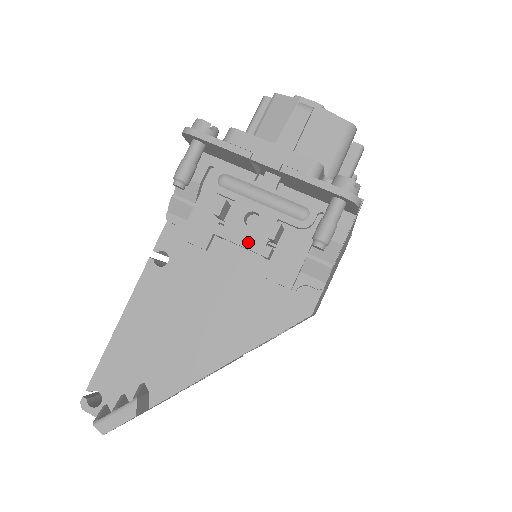
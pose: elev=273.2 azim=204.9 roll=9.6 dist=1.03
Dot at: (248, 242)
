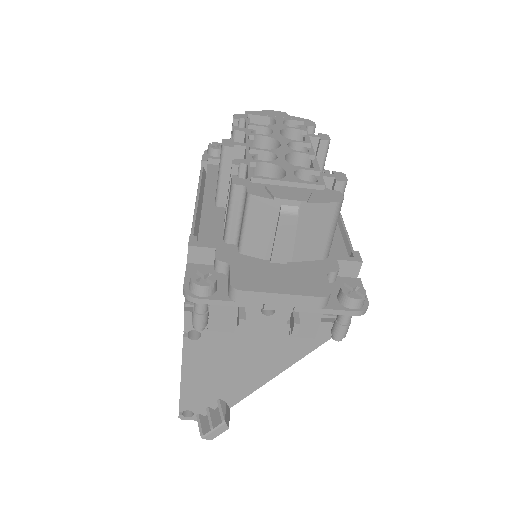
Dot at: (271, 325)
